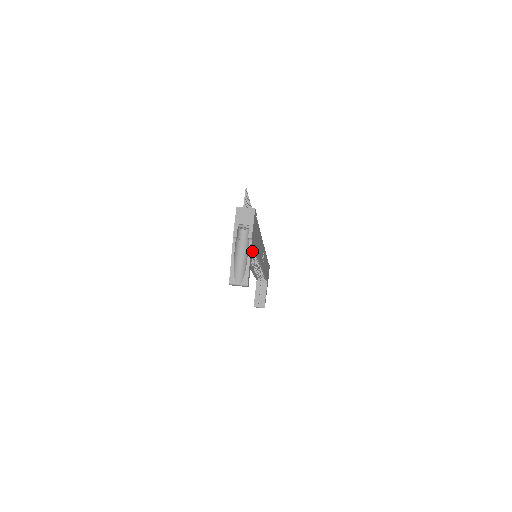
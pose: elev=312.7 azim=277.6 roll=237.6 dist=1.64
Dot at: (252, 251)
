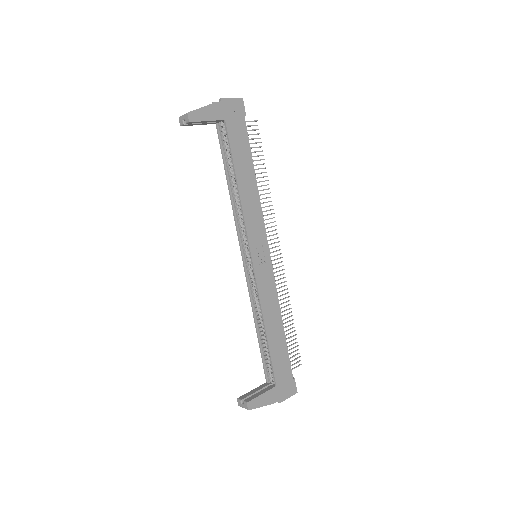
Dot at: (218, 119)
